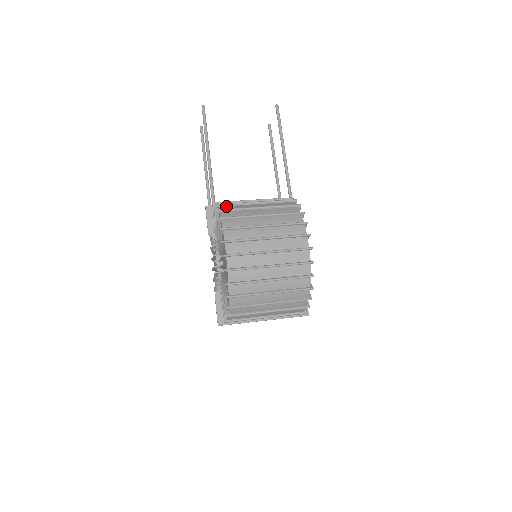
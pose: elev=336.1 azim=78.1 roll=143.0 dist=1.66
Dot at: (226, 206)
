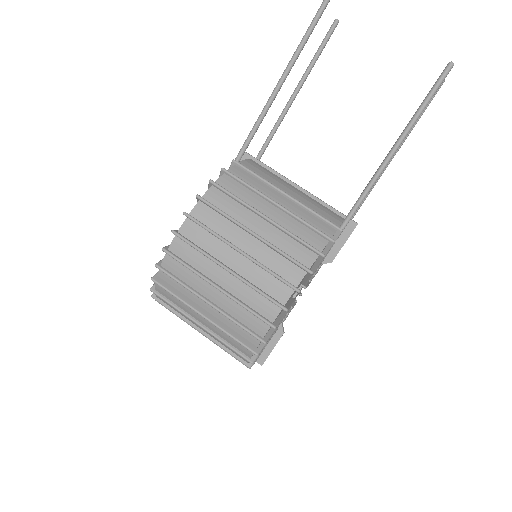
Dot at: (234, 180)
